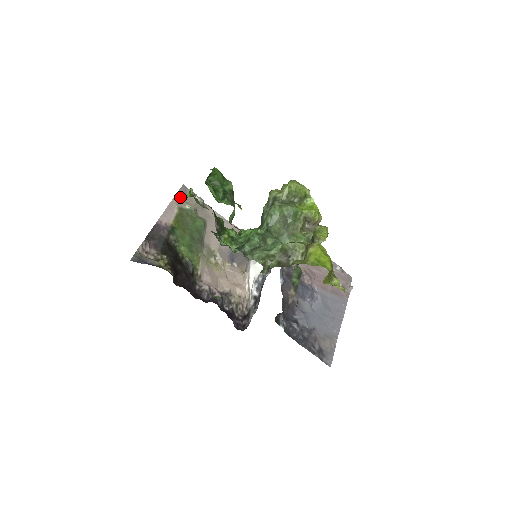
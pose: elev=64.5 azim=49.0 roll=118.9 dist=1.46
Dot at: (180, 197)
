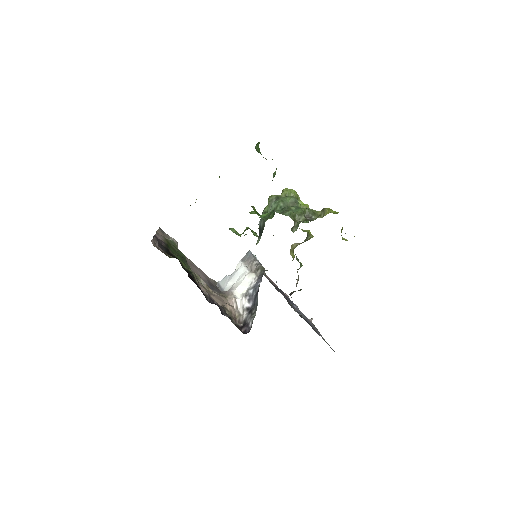
Dot at: (161, 232)
